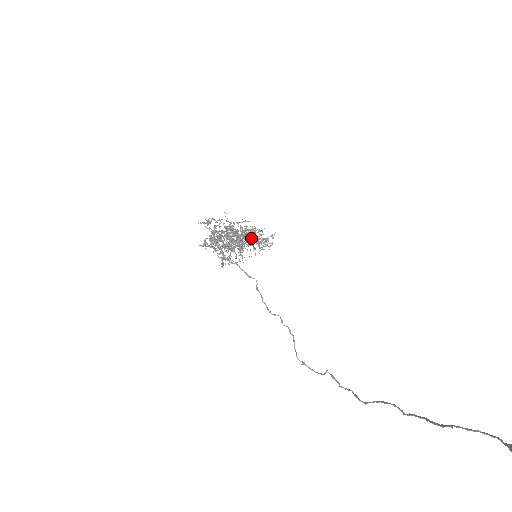
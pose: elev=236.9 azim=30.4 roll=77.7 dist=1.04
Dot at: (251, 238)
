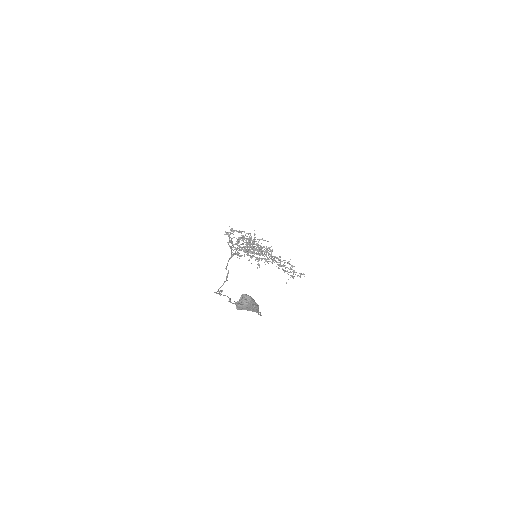
Dot at: occluded
